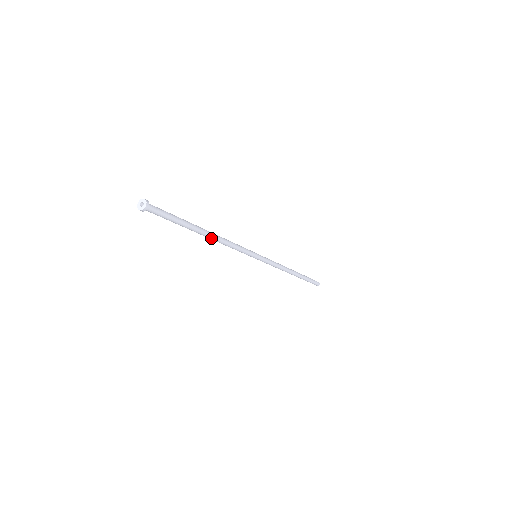
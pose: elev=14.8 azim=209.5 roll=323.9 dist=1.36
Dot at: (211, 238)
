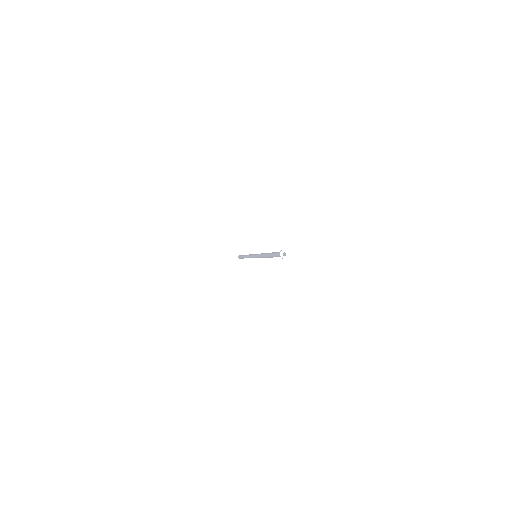
Dot at: occluded
